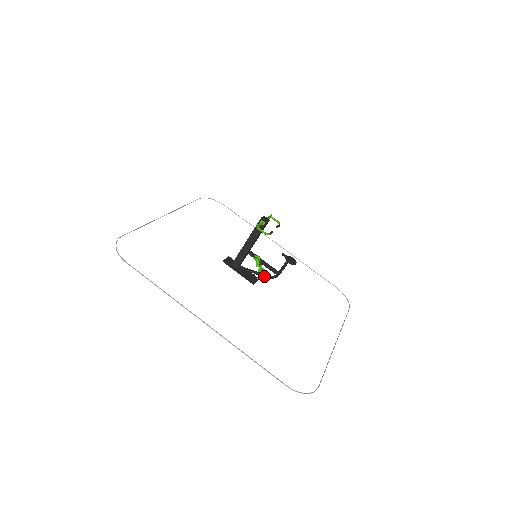
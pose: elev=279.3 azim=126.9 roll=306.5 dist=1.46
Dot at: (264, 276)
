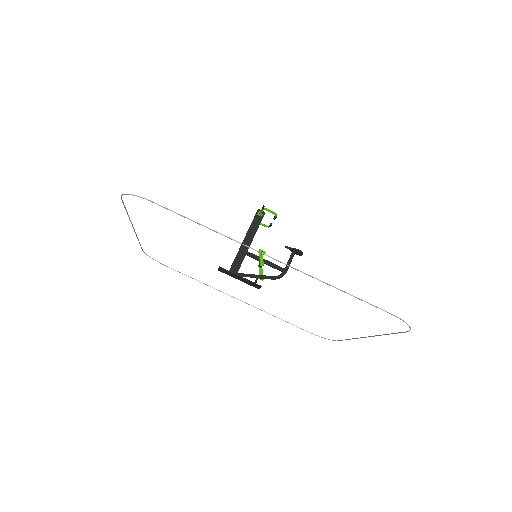
Dot at: (270, 277)
